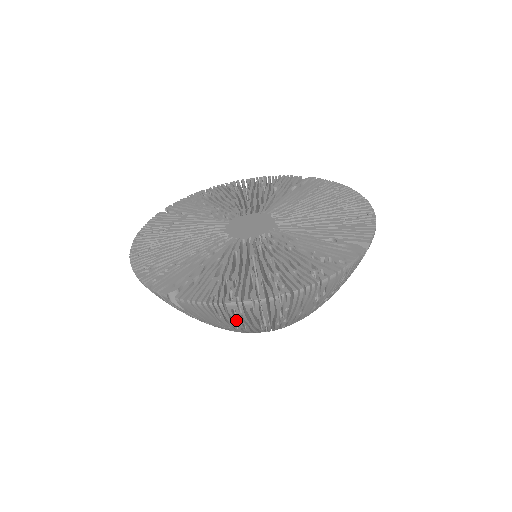
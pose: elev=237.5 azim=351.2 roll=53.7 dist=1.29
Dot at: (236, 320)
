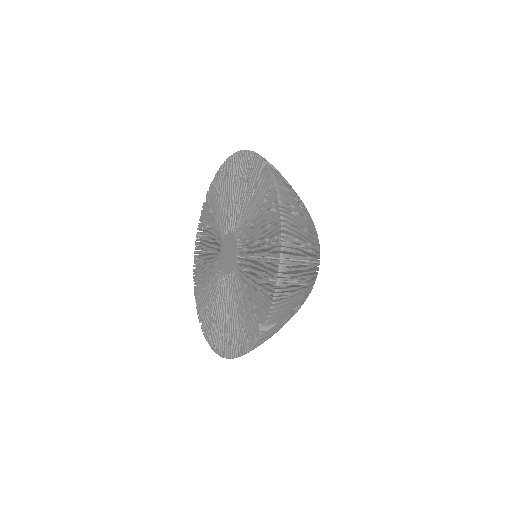
Dot at: occluded
